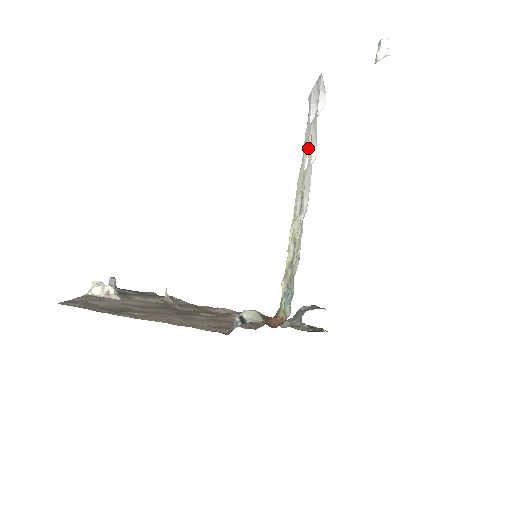
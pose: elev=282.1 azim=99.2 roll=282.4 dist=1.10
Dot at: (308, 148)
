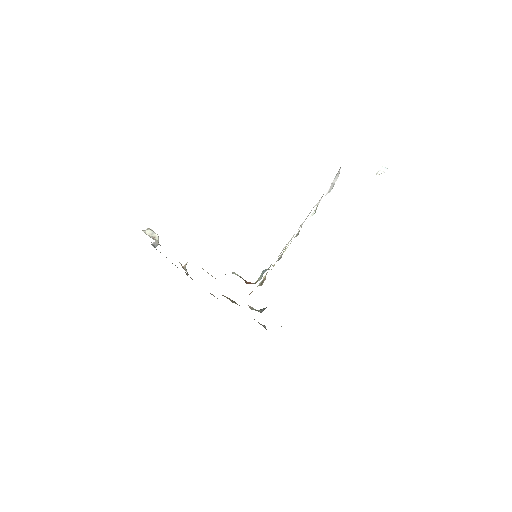
Dot at: (317, 206)
